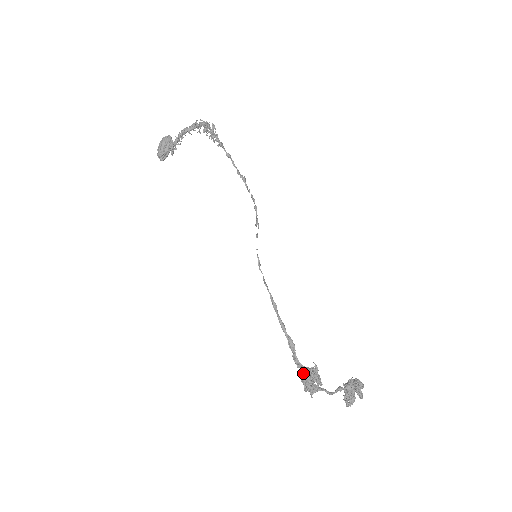
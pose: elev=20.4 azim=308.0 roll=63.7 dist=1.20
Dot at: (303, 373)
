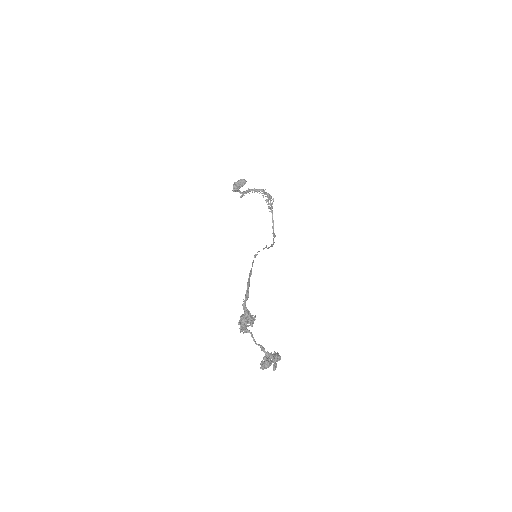
Dot at: (244, 314)
